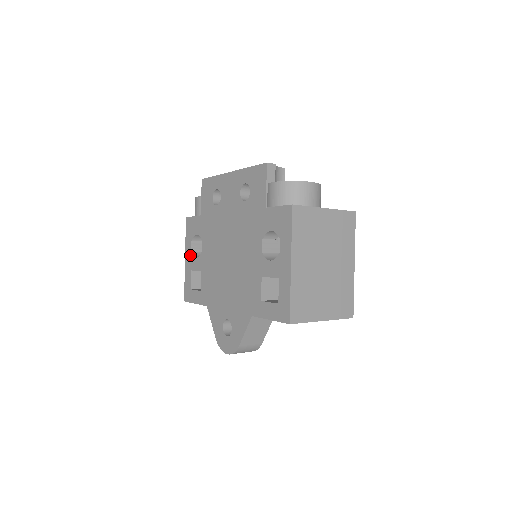
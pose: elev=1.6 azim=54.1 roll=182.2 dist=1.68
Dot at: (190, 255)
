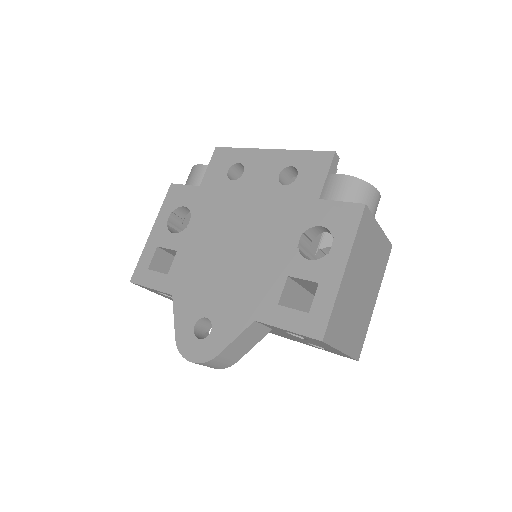
Dot at: (163, 228)
